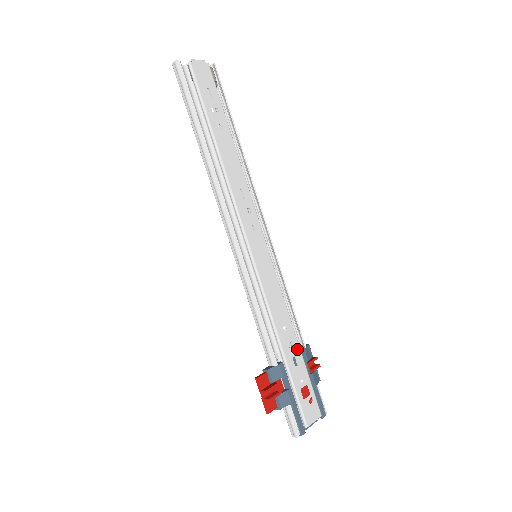
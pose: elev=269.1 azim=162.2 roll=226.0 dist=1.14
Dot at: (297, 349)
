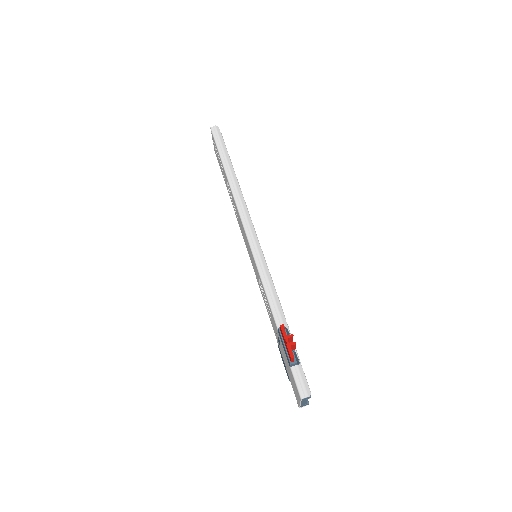
Dot at: occluded
